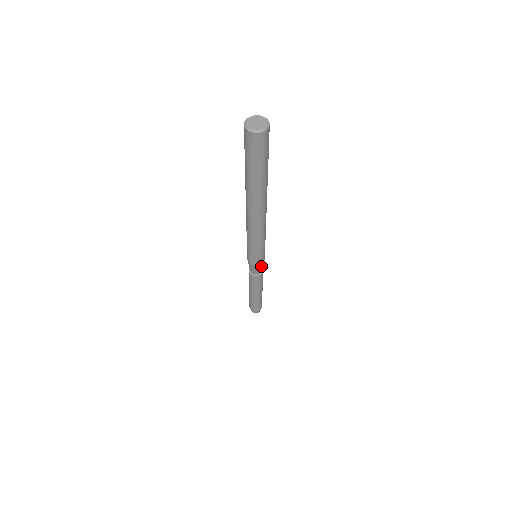
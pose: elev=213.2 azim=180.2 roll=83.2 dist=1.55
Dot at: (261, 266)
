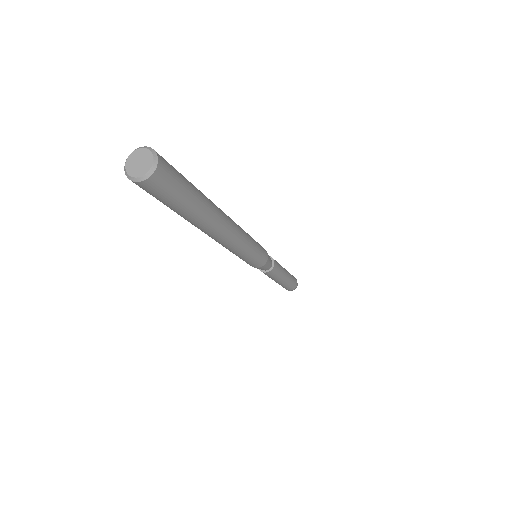
Dot at: (268, 263)
